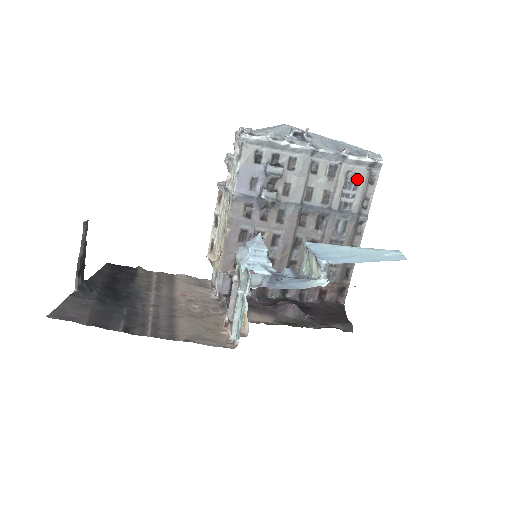
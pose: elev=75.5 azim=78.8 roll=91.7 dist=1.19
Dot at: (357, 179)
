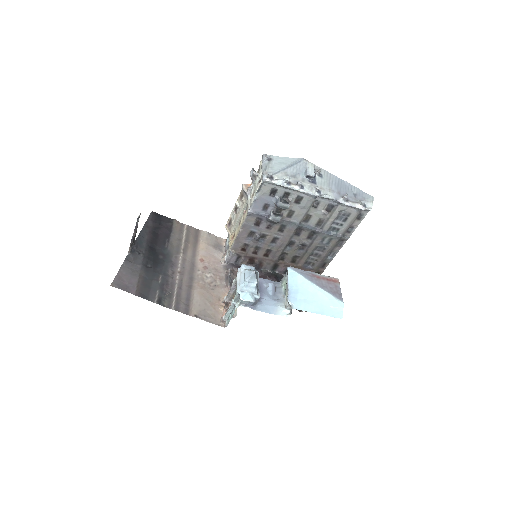
Dot at: (348, 216)
